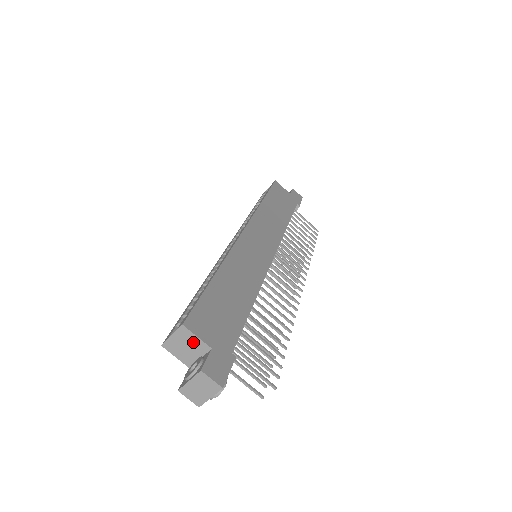
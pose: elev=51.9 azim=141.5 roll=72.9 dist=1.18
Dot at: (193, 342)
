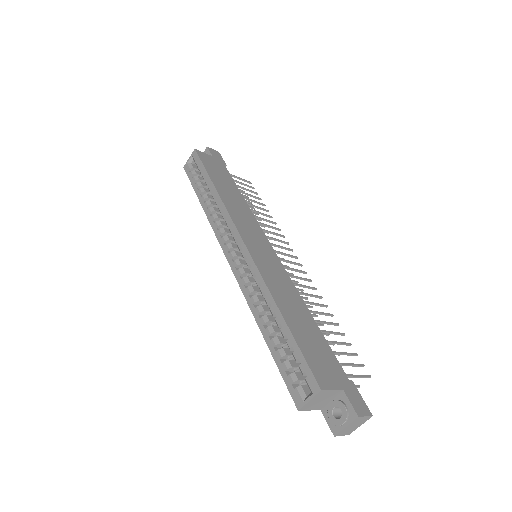
Dot at: (328, 395)
